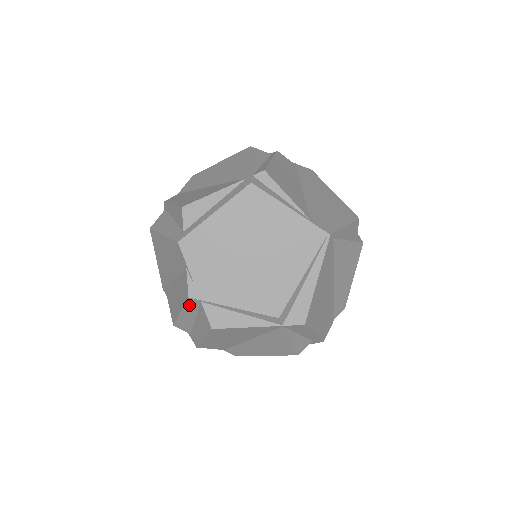
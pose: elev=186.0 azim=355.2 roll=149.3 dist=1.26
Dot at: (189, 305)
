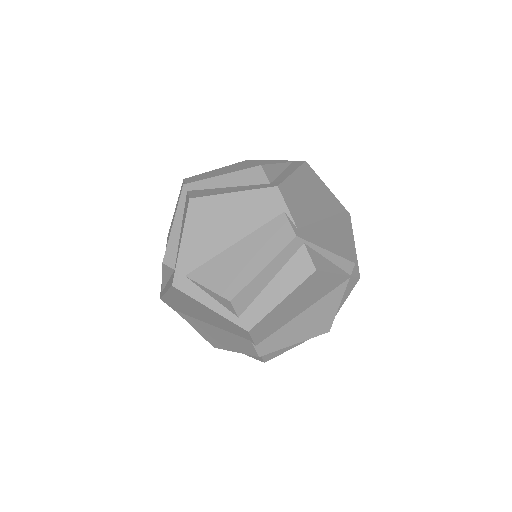
Dot at: (286, 251)
